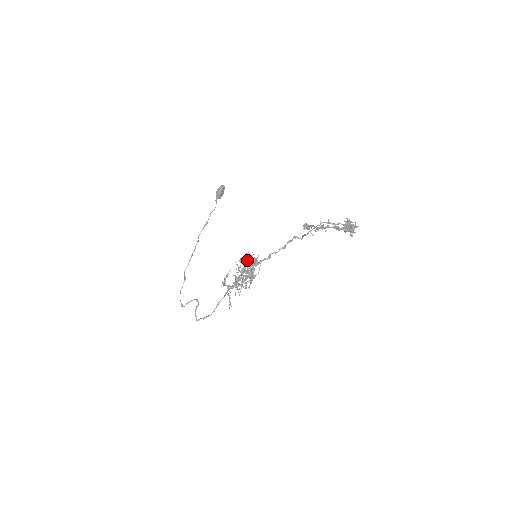
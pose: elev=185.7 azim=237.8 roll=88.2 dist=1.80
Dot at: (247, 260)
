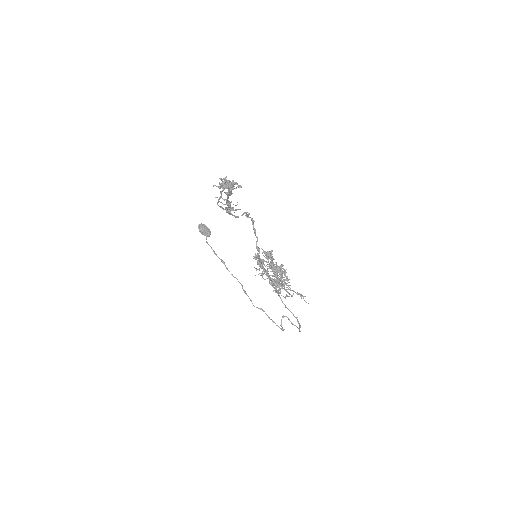
Dot at: (258, 264)
